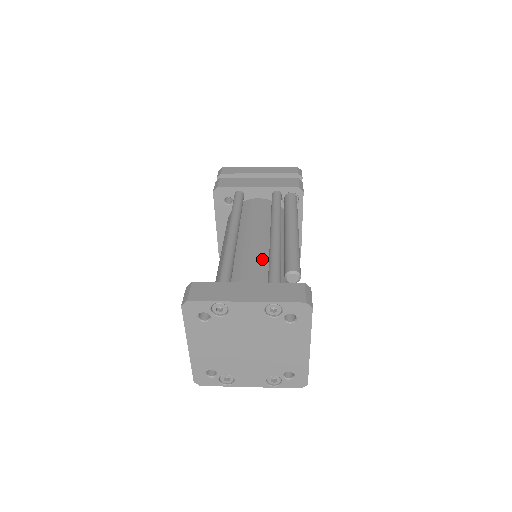
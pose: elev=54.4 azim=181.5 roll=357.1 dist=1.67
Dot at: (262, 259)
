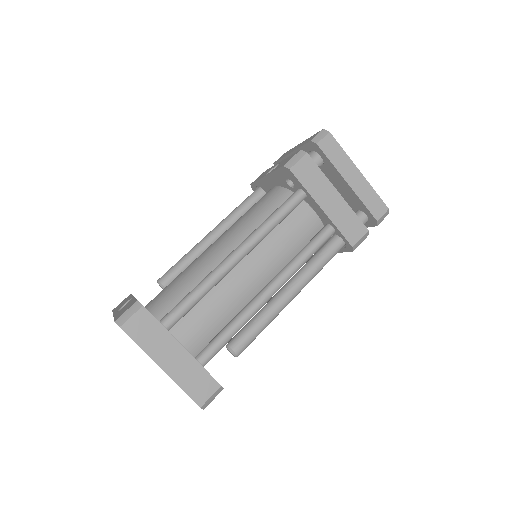
Dot at: (232, 307)
